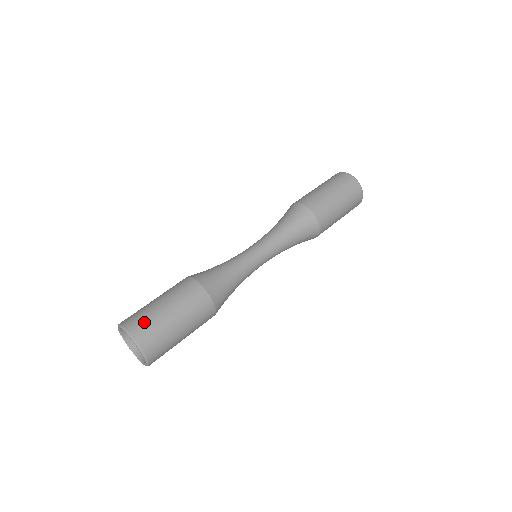
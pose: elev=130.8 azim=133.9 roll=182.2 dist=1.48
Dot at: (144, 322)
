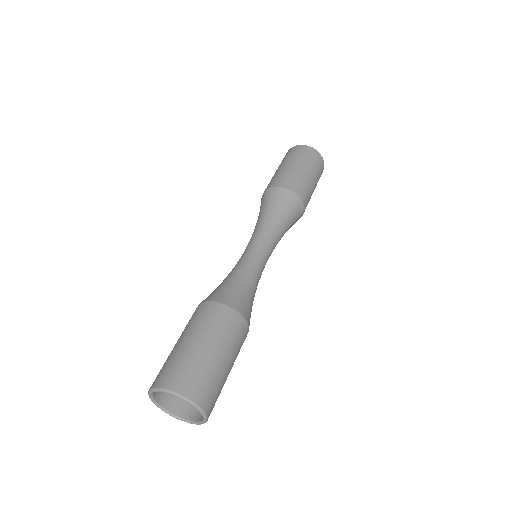
Dot at: (213, 390)
